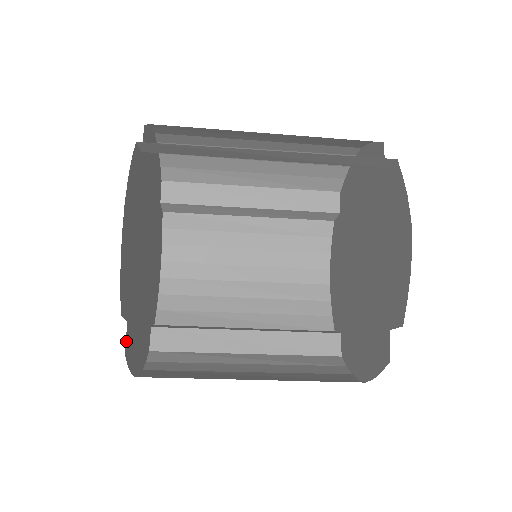
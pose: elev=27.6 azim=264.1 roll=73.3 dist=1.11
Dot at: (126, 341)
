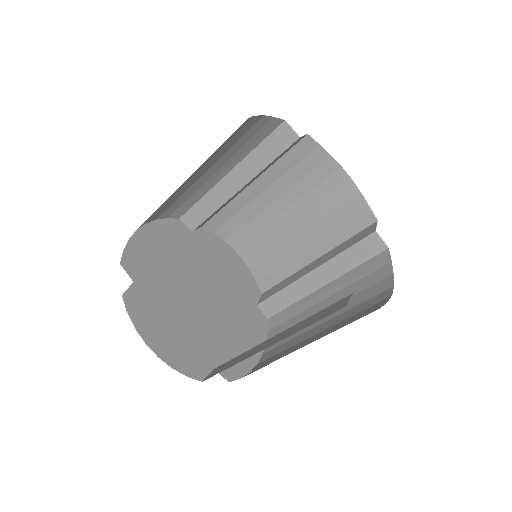
Dot at: (223, 376)
